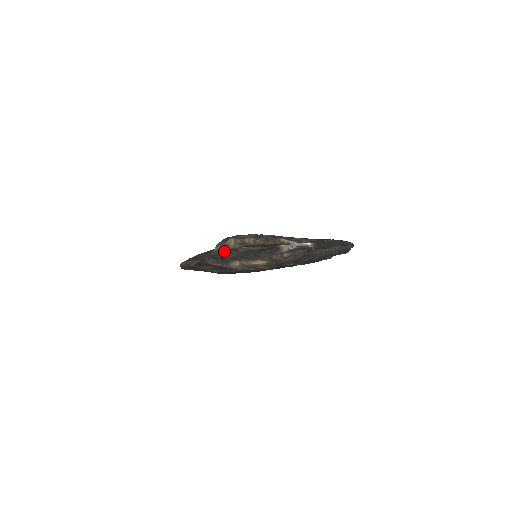
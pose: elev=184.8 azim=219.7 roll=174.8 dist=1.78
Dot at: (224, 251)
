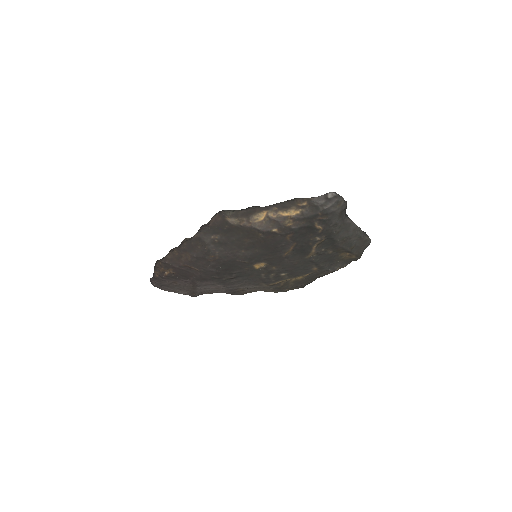
Dot at: occluded
